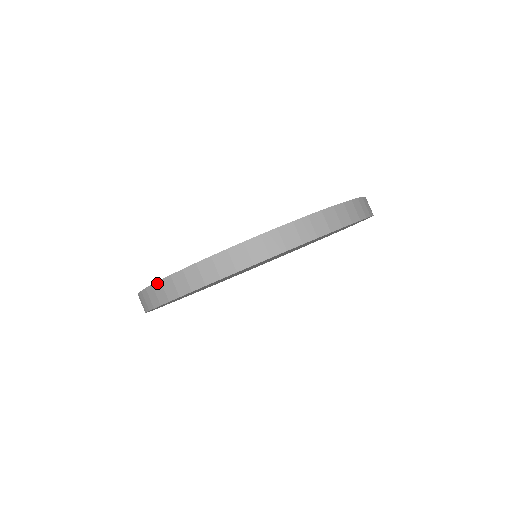
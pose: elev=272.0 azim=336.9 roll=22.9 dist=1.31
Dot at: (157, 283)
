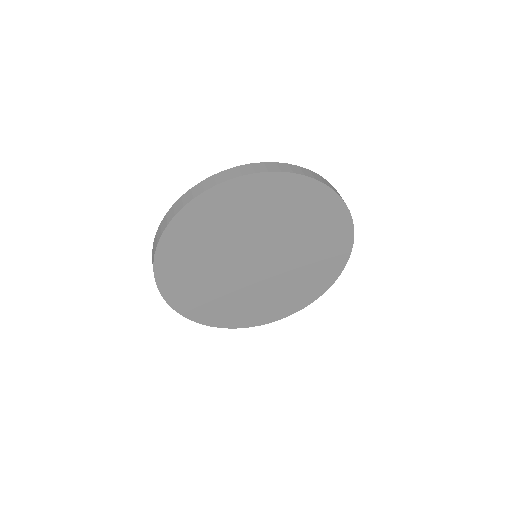
Dot at: (155, 237)
